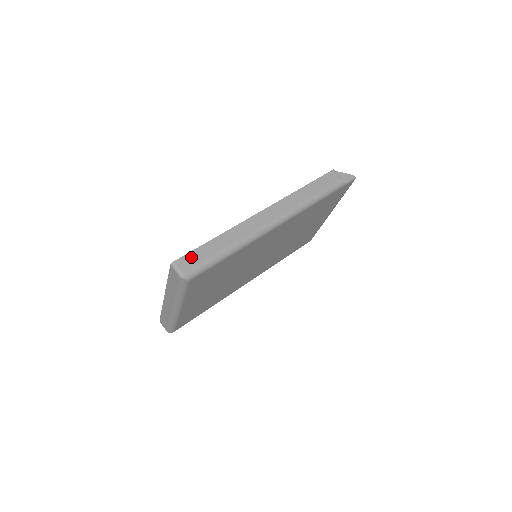
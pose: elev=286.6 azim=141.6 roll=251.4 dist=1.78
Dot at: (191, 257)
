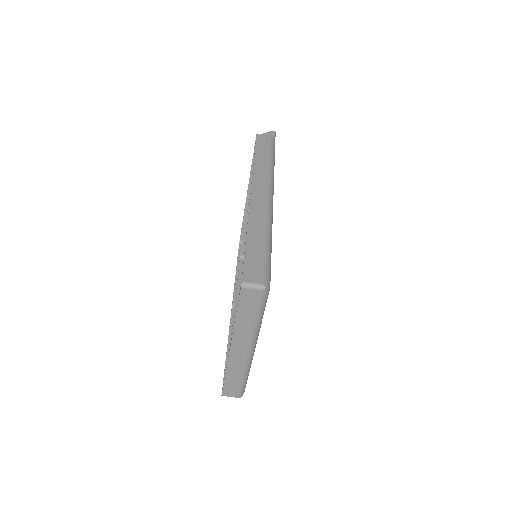
Dot at: (250, 266)
